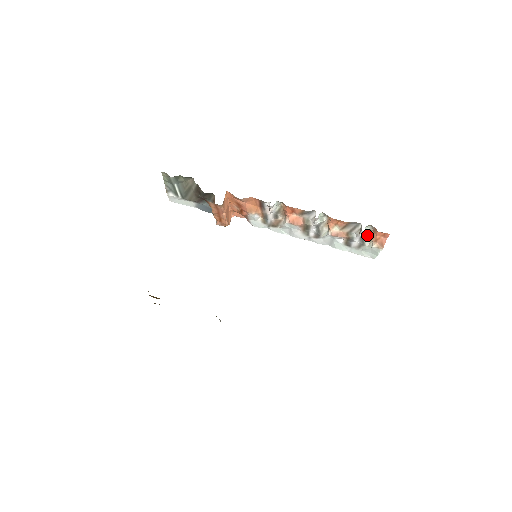
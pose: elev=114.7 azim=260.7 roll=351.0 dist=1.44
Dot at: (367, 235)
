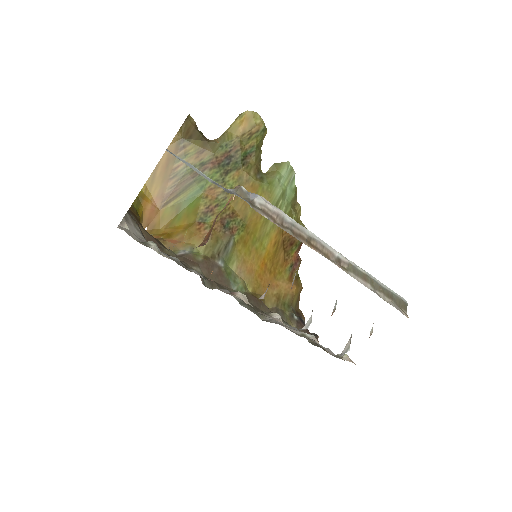
Dot at: occluded
